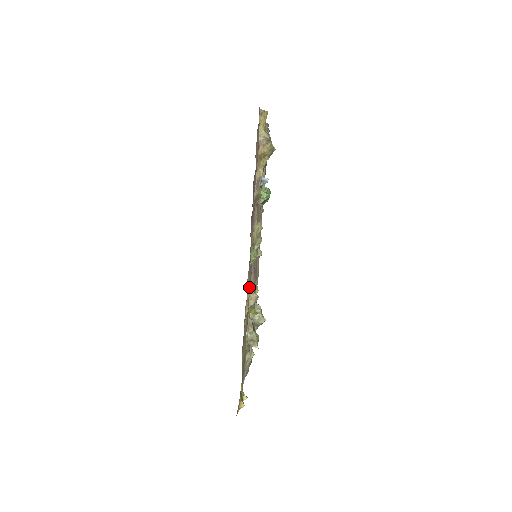
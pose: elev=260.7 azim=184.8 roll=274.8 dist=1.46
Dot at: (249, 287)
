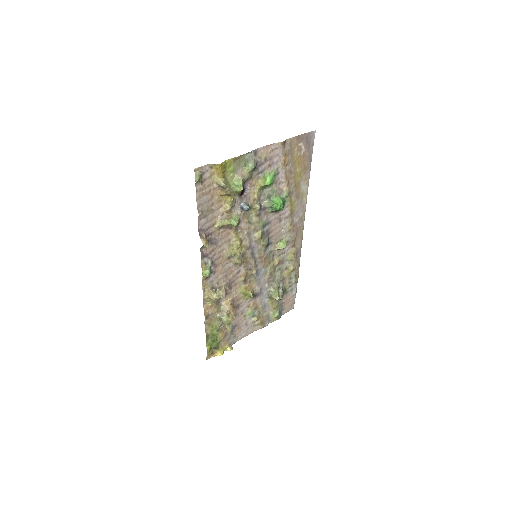
Dot at: (209, 291)
